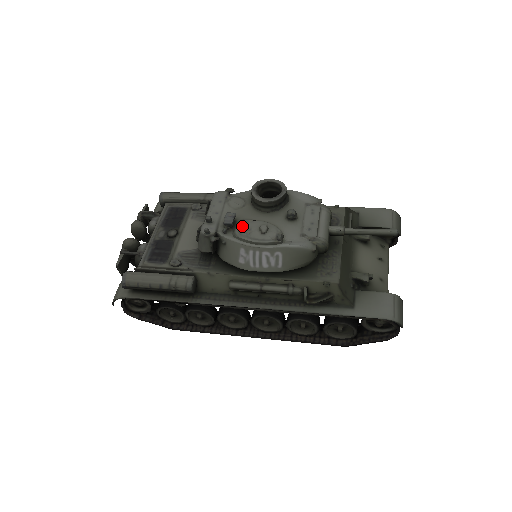
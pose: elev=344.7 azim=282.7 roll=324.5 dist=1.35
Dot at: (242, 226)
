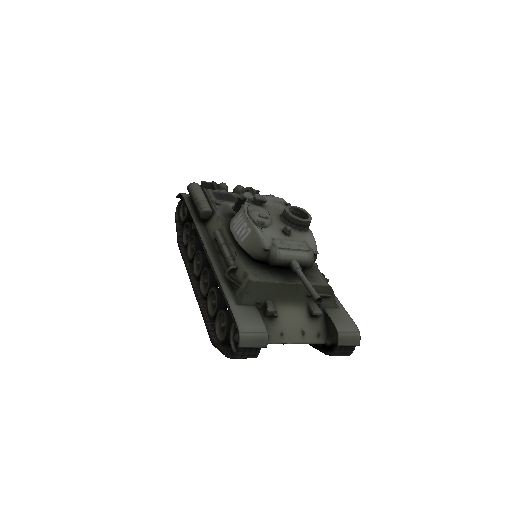
Dot at: (260, 207)
